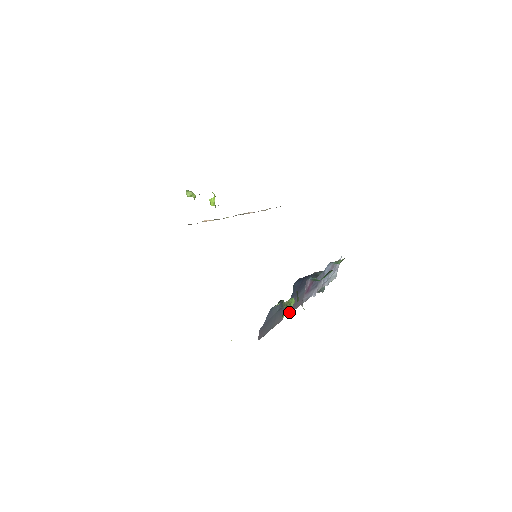
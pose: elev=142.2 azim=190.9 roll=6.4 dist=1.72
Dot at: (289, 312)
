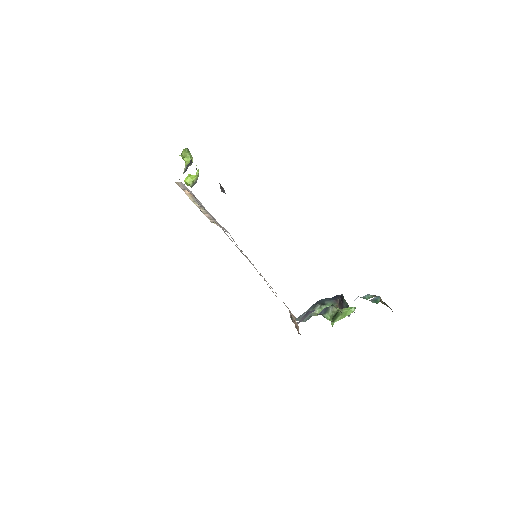
Dot at: occluded
